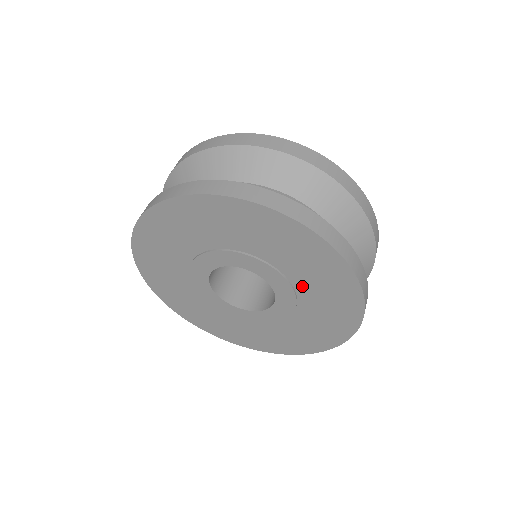
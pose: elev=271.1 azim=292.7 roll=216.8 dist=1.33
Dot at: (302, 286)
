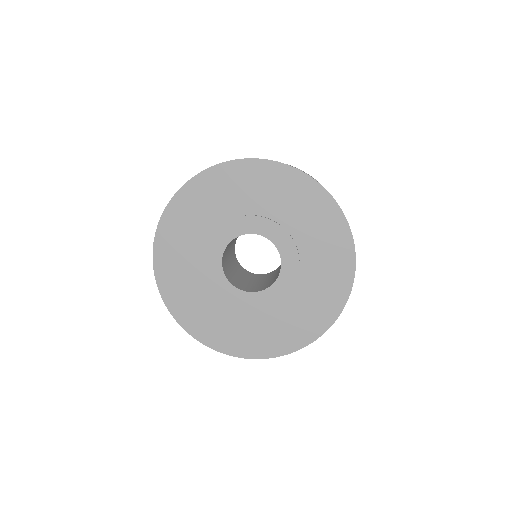
Dot at: (302, 288)
